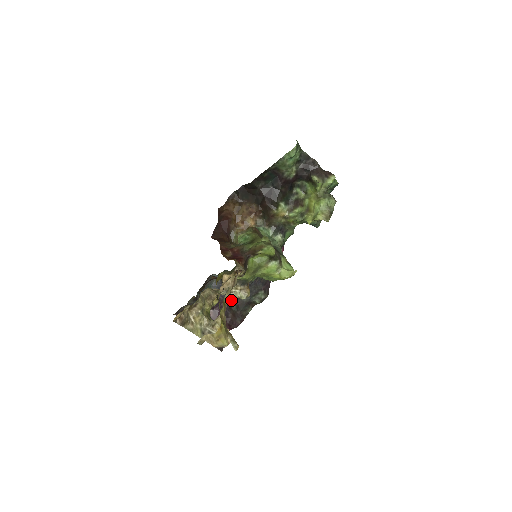
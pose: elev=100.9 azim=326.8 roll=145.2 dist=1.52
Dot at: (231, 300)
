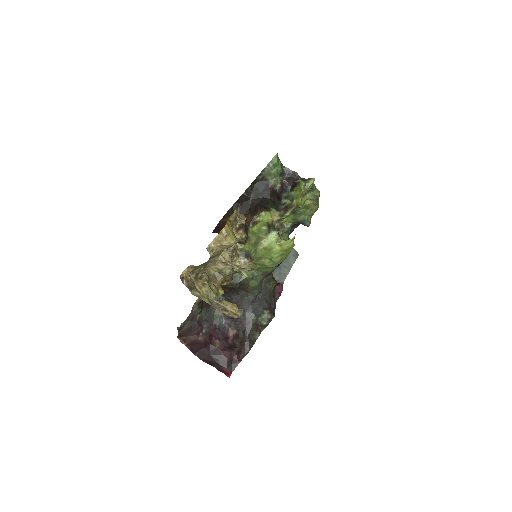
Dot at: (237, 325)
